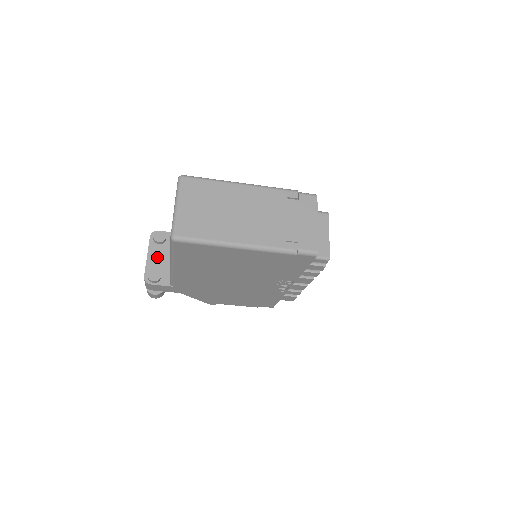
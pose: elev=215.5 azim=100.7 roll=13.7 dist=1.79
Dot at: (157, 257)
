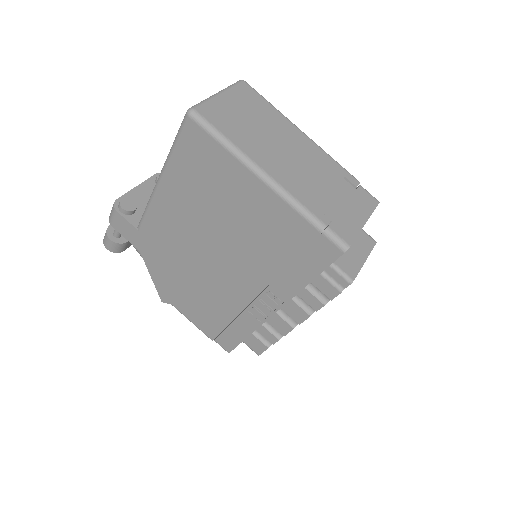
Dot at: (146, 195)
